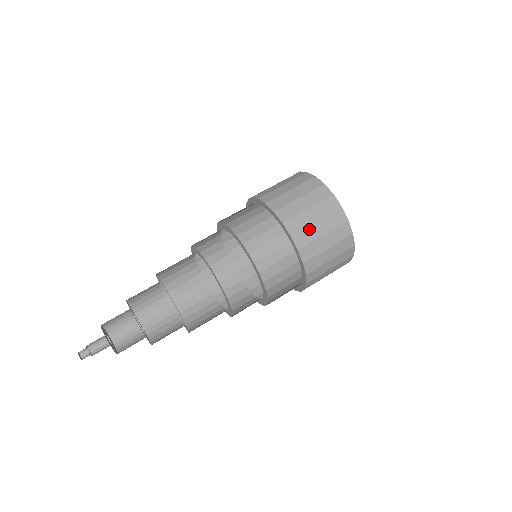
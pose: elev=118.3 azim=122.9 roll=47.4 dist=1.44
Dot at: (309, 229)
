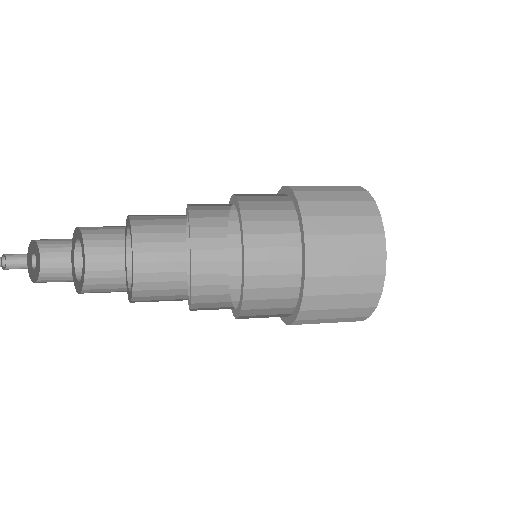
Dot at: (328, 219)
